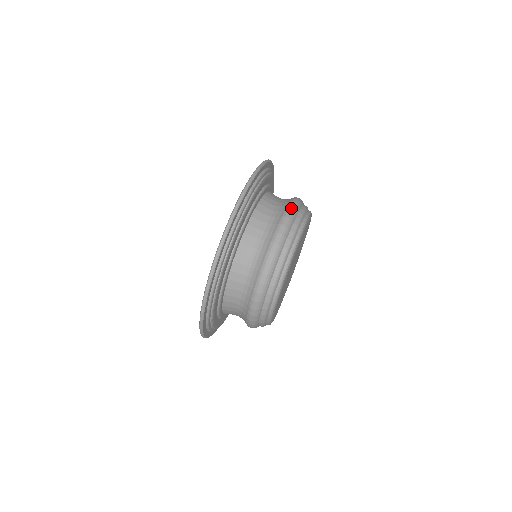
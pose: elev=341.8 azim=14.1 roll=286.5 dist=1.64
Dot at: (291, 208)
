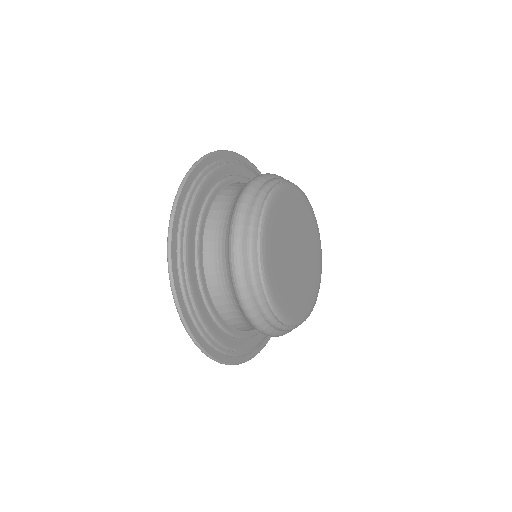
Dot at: (245, 190)
